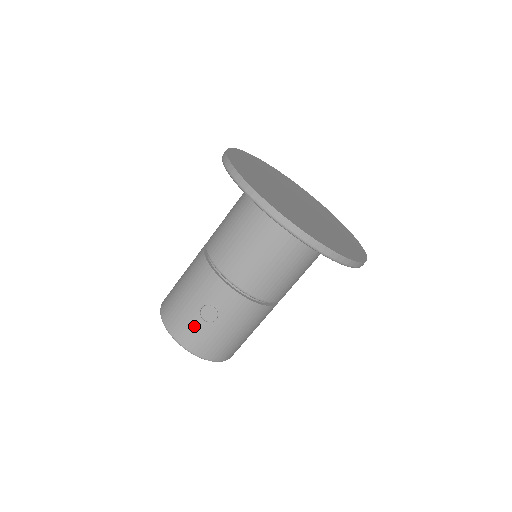
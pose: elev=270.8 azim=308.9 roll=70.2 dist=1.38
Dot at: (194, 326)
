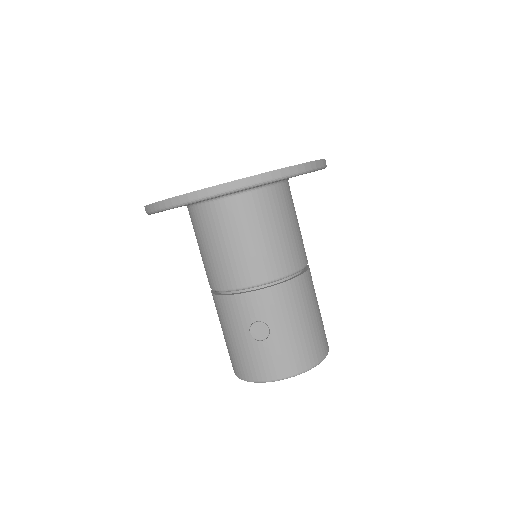
Dot at: (261, 354)
